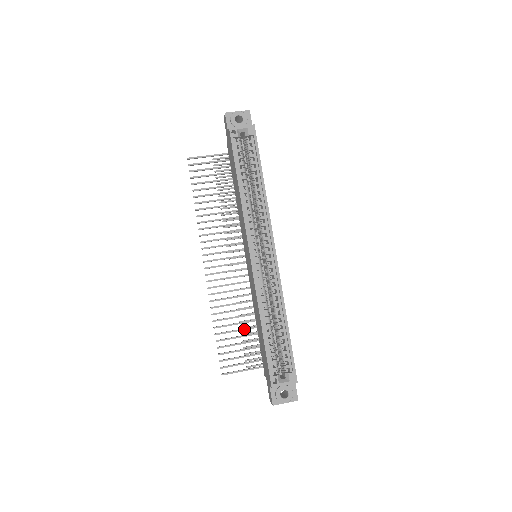
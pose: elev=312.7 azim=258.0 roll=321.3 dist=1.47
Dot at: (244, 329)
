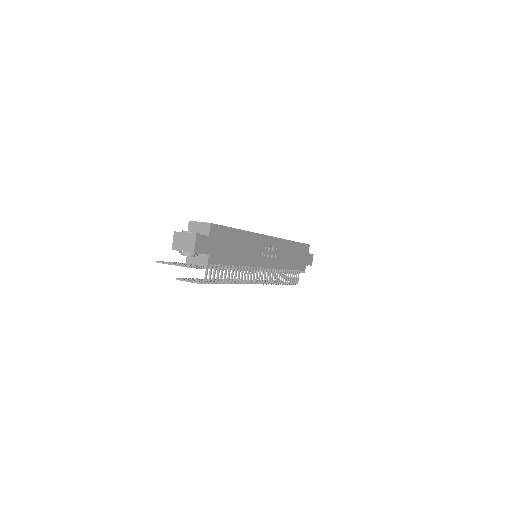
Dot at: occluded
